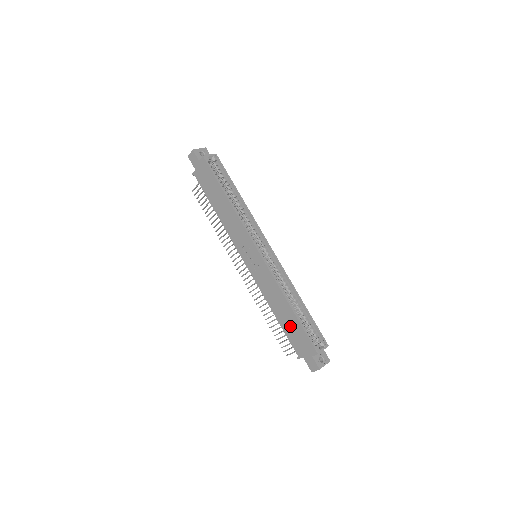
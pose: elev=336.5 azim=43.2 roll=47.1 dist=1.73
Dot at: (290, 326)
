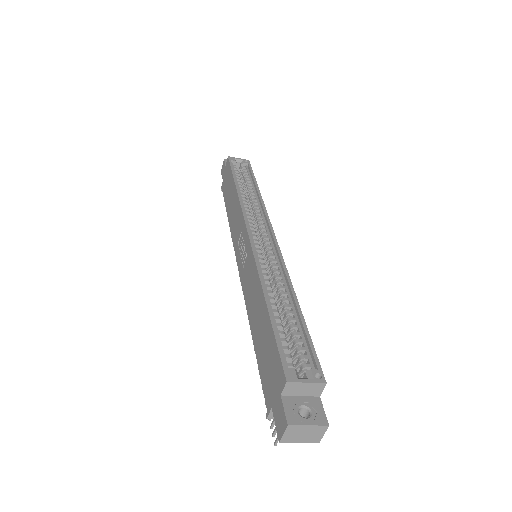
Dot at: (263, 342)
